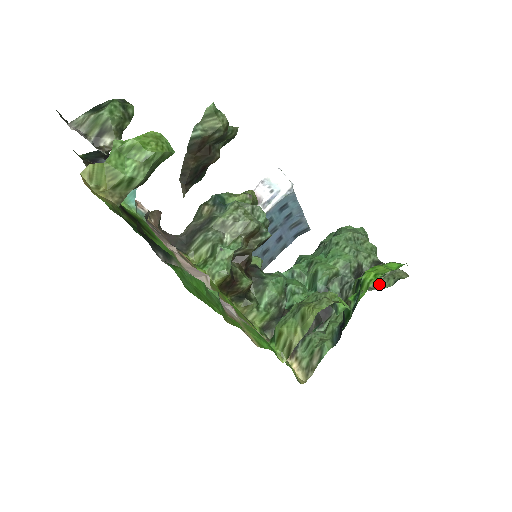
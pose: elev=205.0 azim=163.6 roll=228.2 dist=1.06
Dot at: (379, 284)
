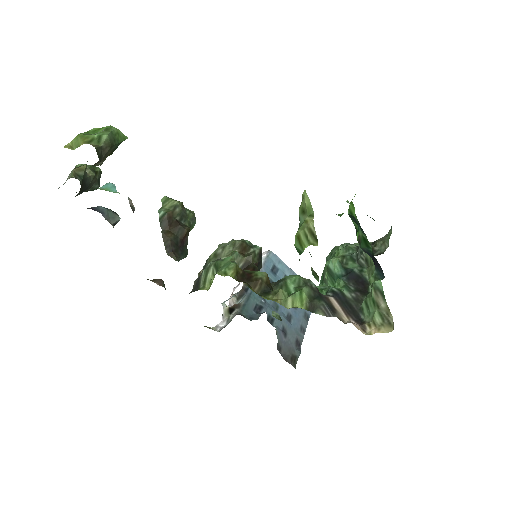
Dot at: (385, 244)
